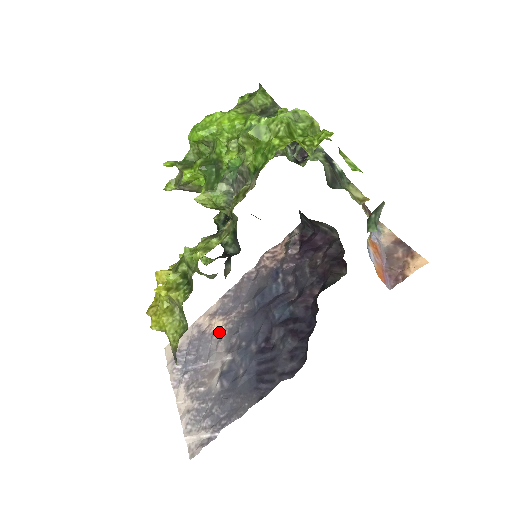
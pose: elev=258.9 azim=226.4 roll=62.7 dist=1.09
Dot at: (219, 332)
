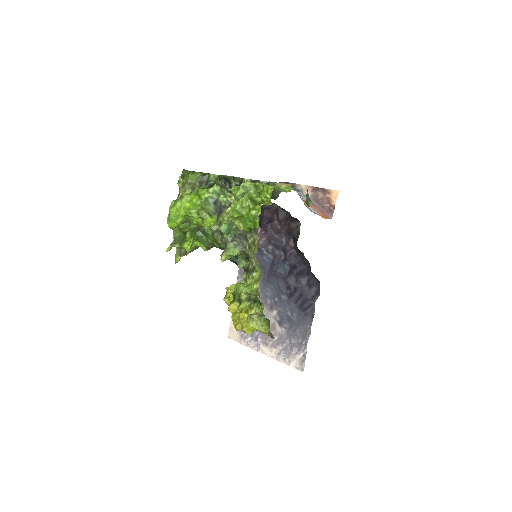
Dot at: occluded
